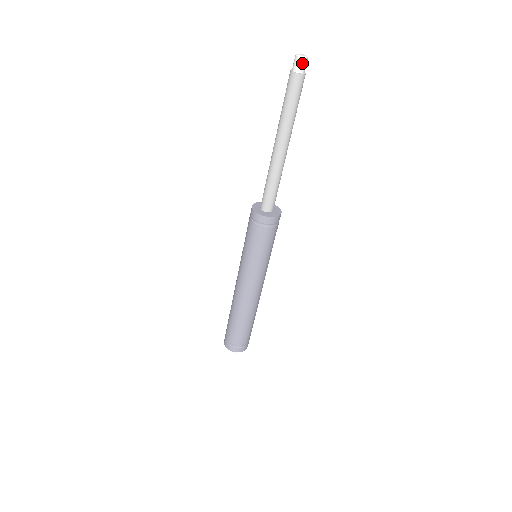
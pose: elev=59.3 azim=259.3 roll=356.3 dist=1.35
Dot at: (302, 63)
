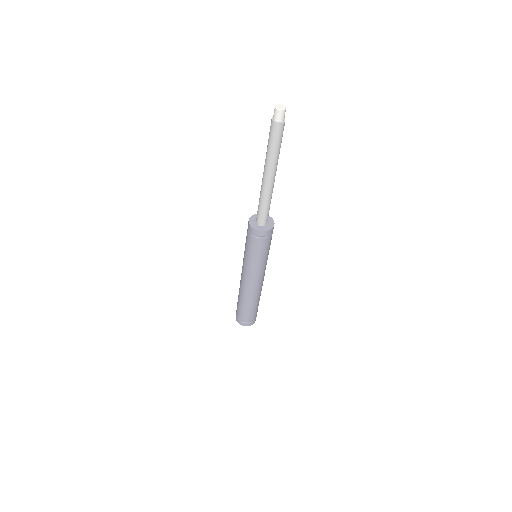
Dot at: (280, 114)
